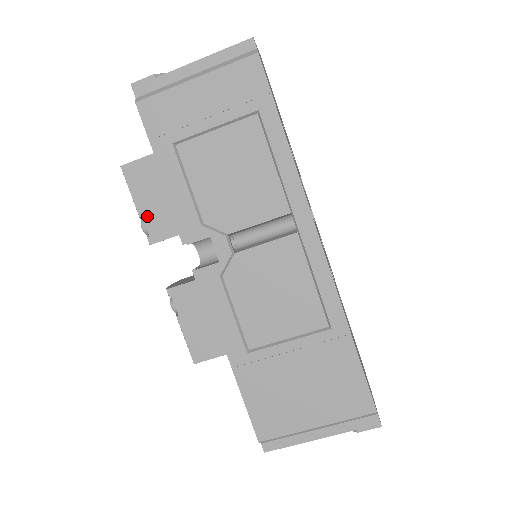
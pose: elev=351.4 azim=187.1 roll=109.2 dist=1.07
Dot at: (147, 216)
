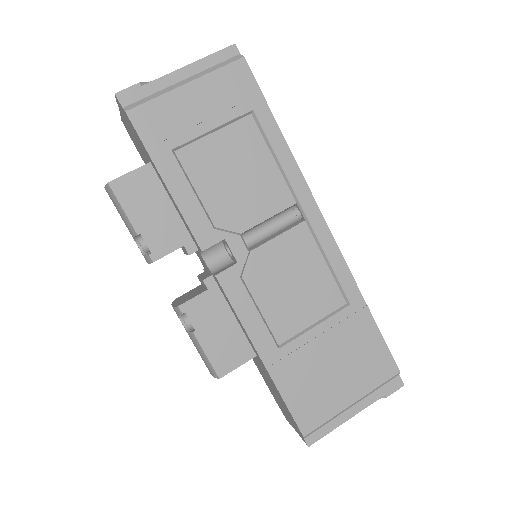
Dot at: (146, 232)
